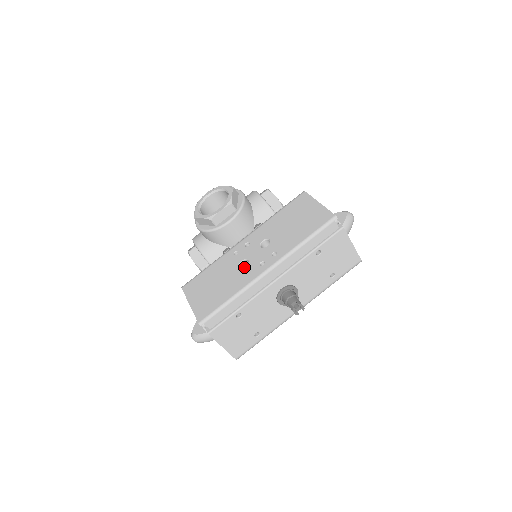
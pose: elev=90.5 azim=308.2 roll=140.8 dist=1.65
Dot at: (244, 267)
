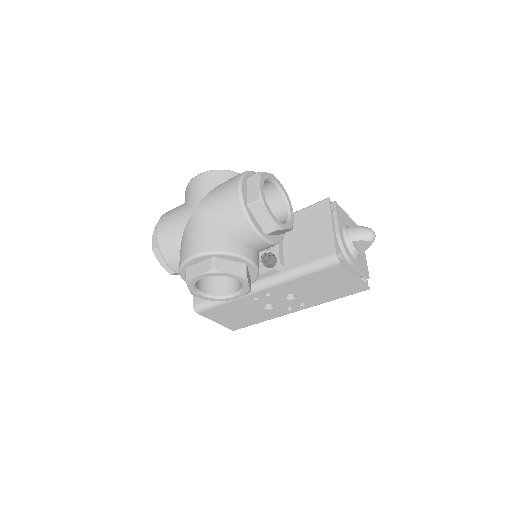
Dot at: occluded
